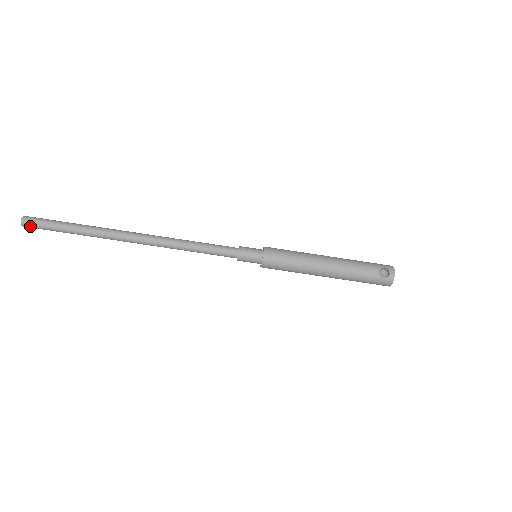
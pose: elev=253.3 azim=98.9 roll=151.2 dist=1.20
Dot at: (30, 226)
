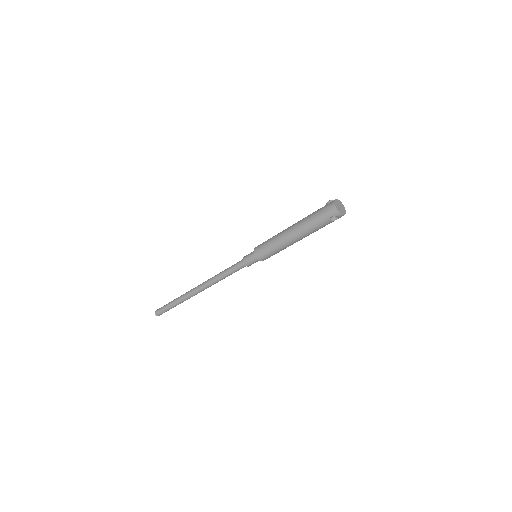
Dot at: occluded
